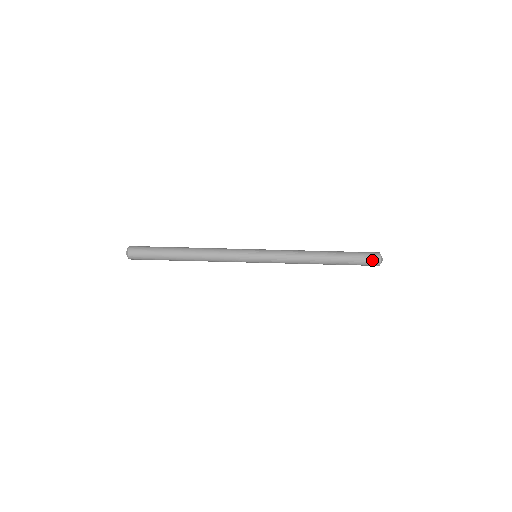
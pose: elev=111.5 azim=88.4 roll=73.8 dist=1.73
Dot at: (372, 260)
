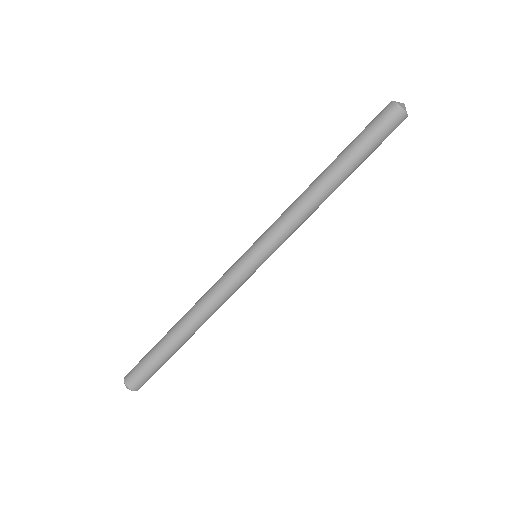
Dot at: (392, 120)
